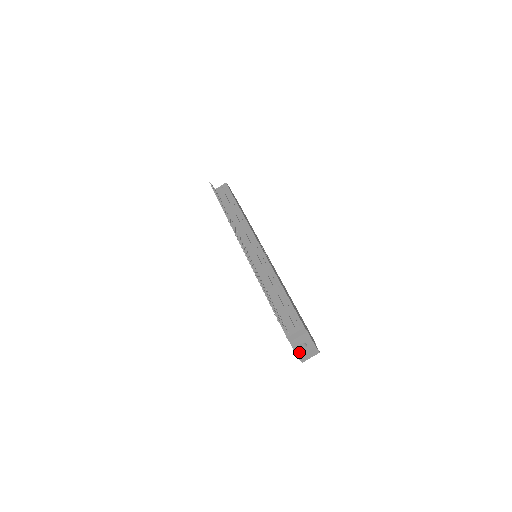
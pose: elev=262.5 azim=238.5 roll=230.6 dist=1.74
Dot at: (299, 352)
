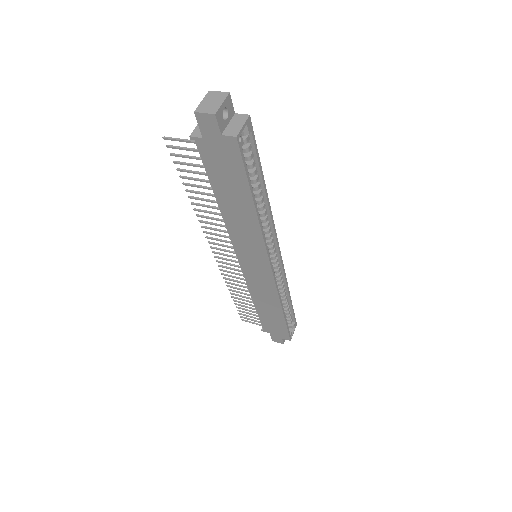
Dot at: (198, 113)
